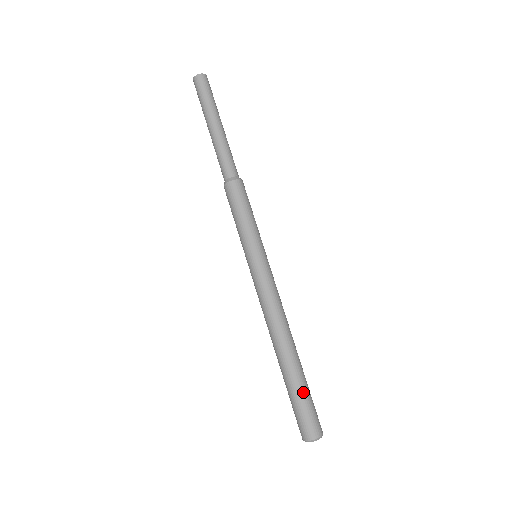
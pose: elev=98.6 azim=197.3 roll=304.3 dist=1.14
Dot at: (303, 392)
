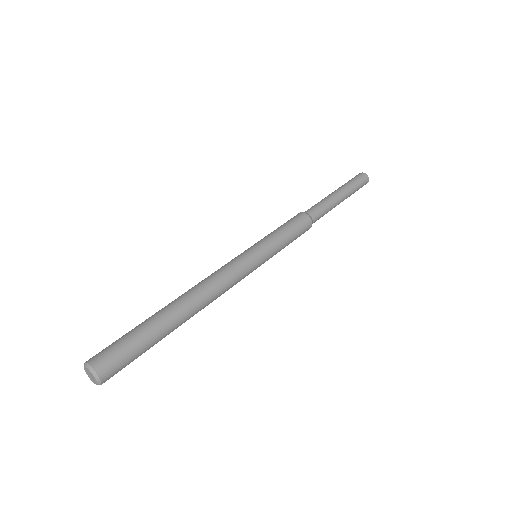
Dot at: (144, 337)
